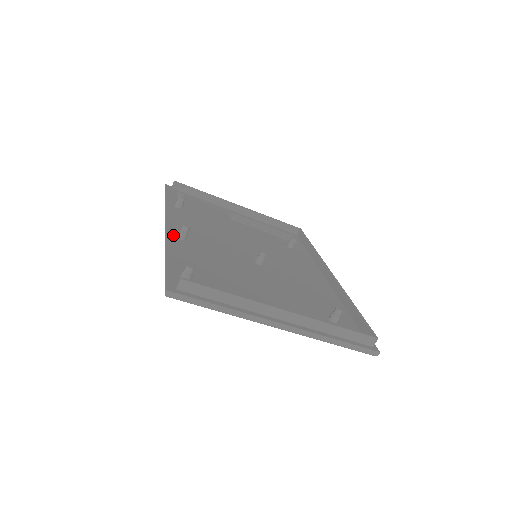
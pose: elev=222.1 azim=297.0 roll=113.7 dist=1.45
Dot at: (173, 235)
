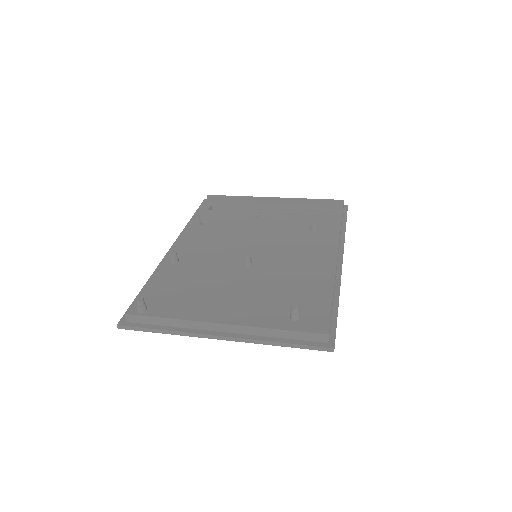
Dot at: (167, 261)
